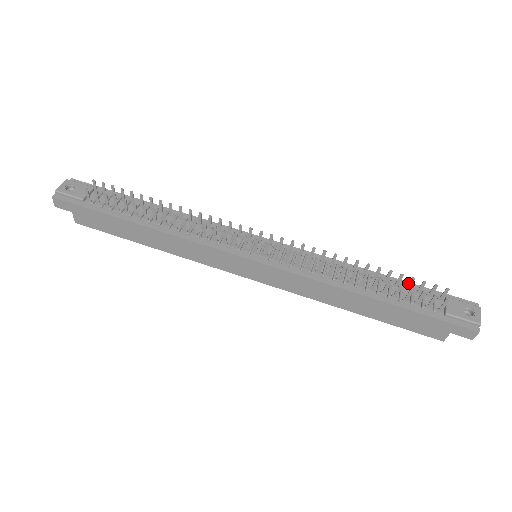
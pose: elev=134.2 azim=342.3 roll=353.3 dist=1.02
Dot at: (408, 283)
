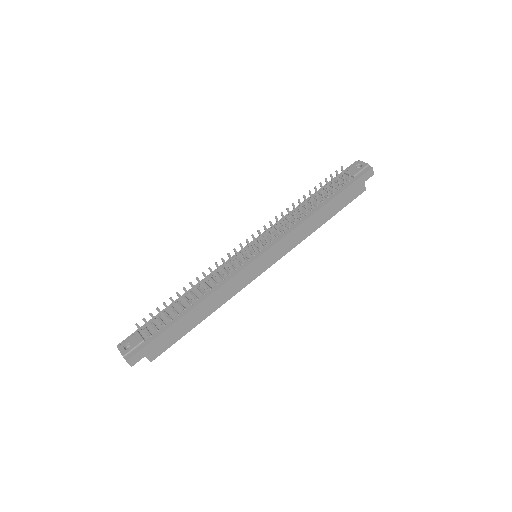
Dot at: (326, 184)
